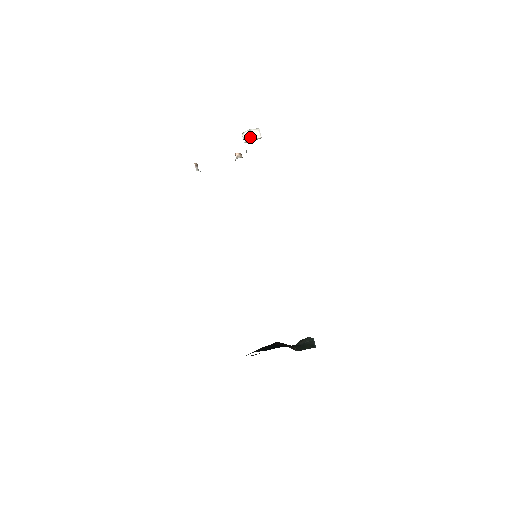
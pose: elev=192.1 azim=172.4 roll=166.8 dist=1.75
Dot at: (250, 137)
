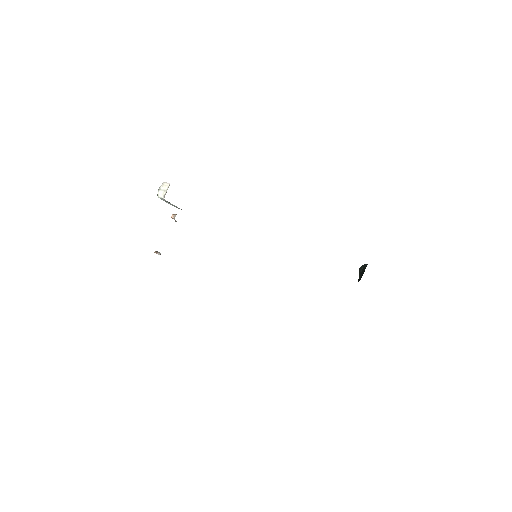
Dot at: (164, 192)
